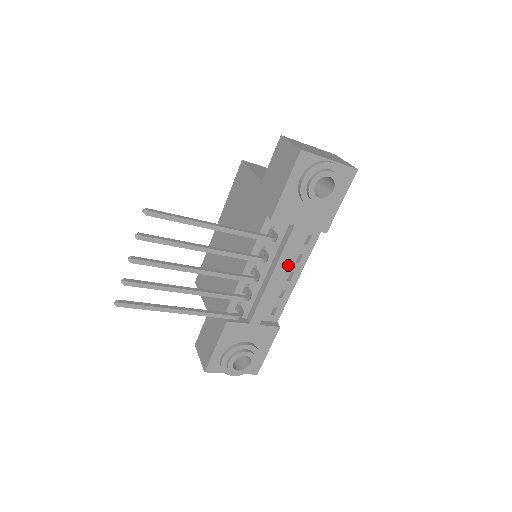
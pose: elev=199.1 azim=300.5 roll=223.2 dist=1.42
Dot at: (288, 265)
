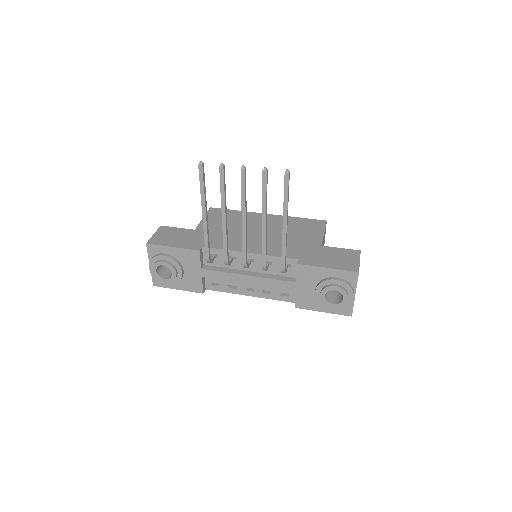
Dot at: (259, 285)
